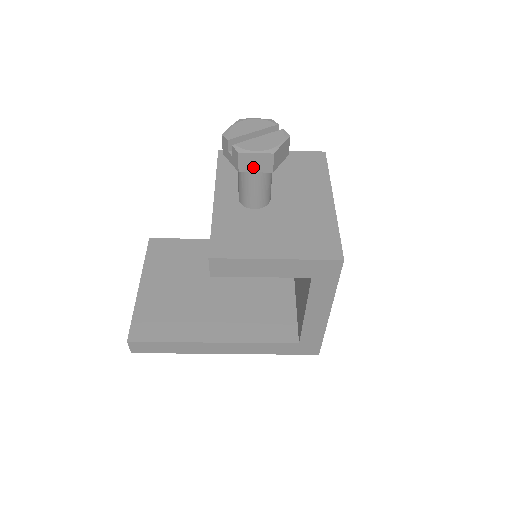
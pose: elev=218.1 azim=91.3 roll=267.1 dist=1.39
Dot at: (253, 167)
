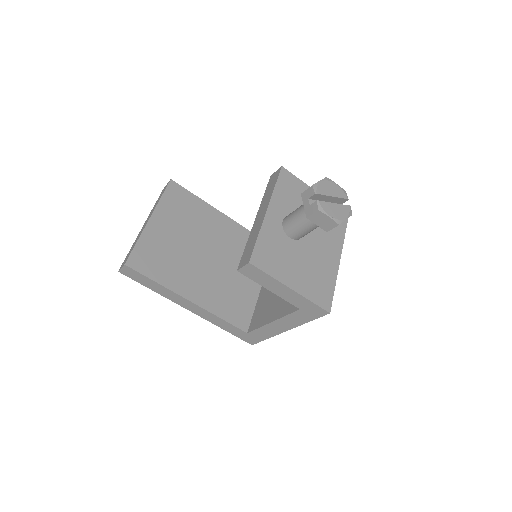
Dot at: (318, 222)
